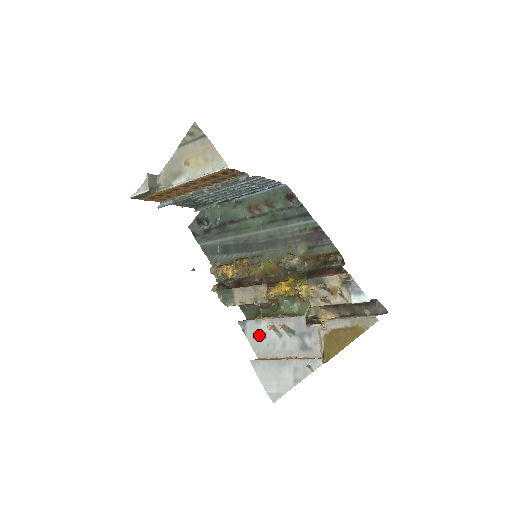
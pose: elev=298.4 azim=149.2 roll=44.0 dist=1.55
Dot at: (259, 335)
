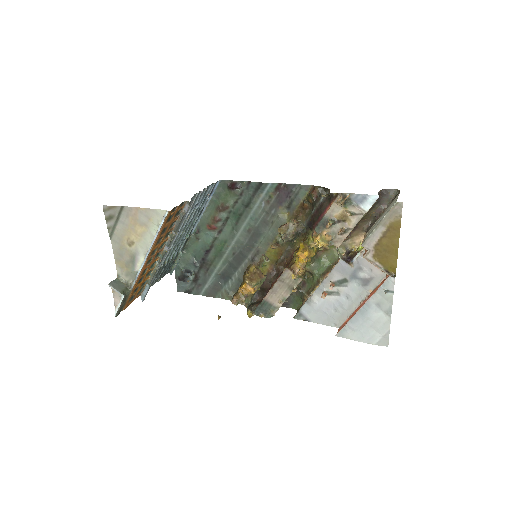
Dot at: (321, 310)
